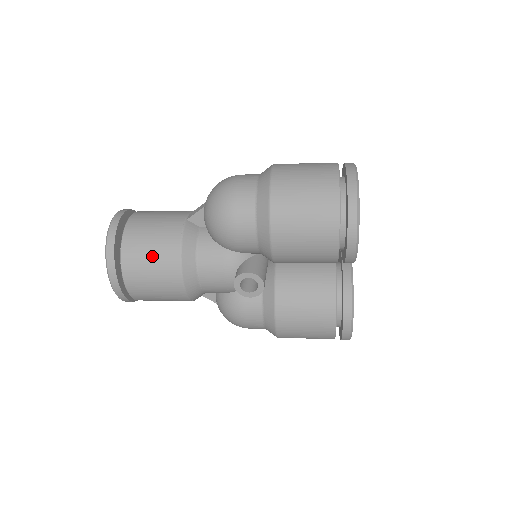
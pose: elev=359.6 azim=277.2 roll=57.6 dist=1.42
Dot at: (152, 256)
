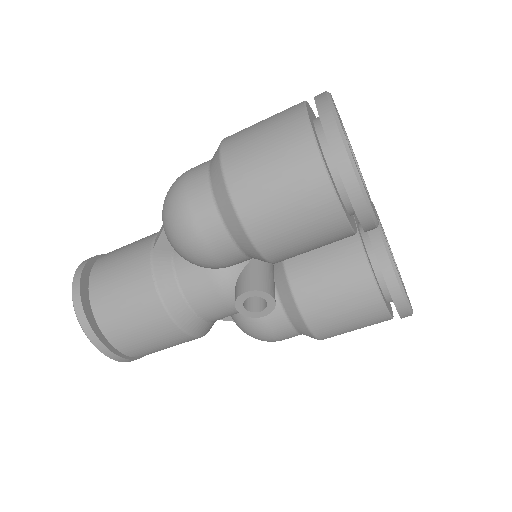
Dot at: (130, 311)
